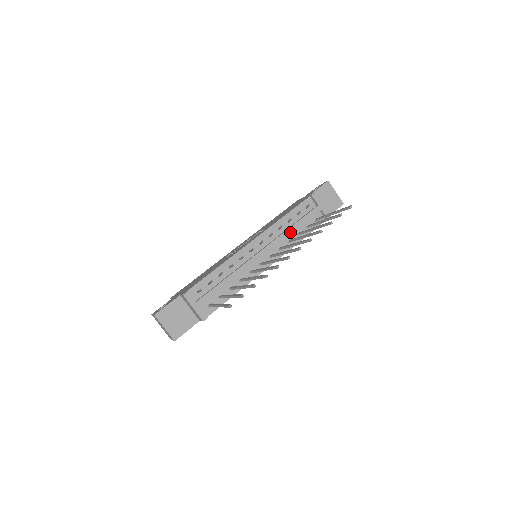
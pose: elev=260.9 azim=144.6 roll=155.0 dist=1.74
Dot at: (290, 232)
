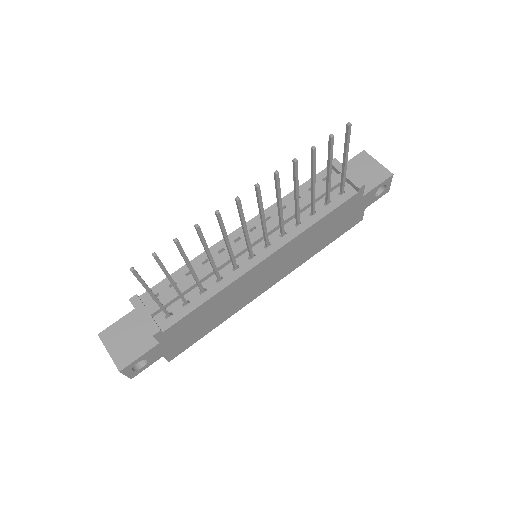
Dot at: occluded
